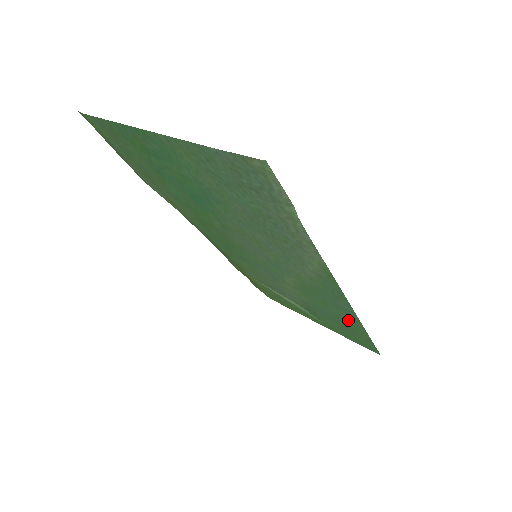
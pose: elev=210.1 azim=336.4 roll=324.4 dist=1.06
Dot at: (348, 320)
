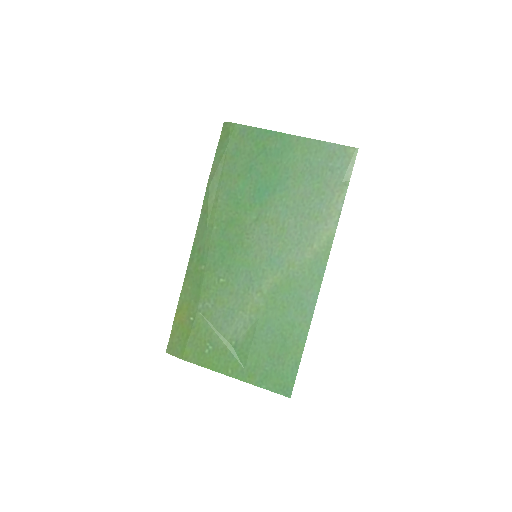
Dot at: (296, 328)
